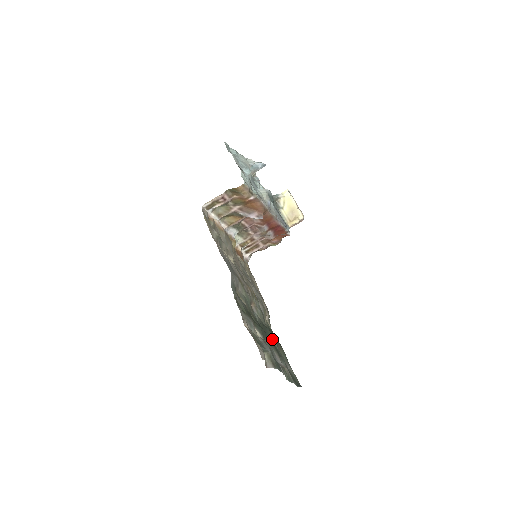
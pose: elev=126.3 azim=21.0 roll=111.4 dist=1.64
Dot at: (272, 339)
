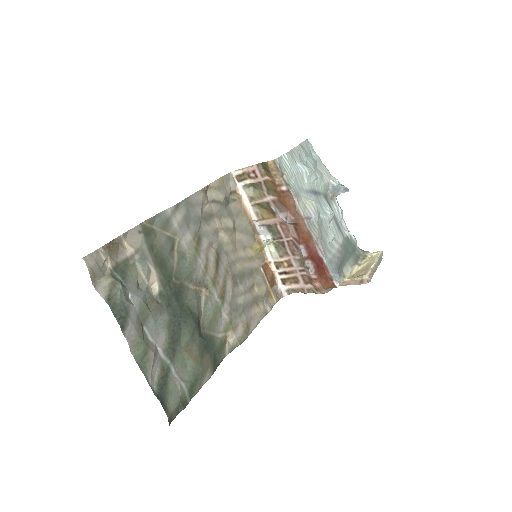
Dot at: (185, 331)
